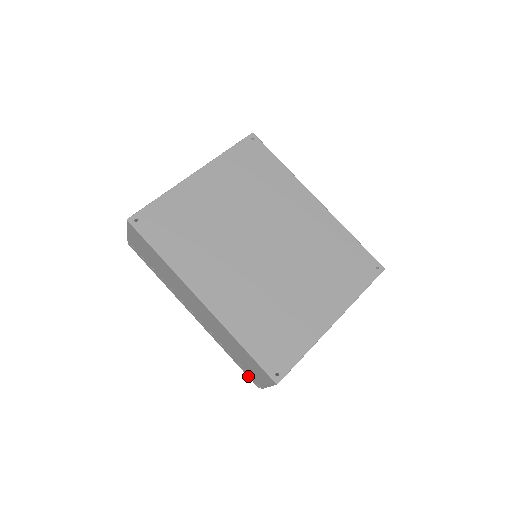
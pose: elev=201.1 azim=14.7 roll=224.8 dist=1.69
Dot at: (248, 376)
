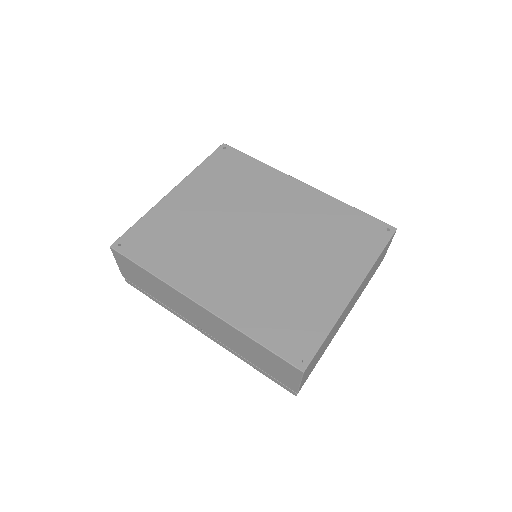
Dot at: occluded
